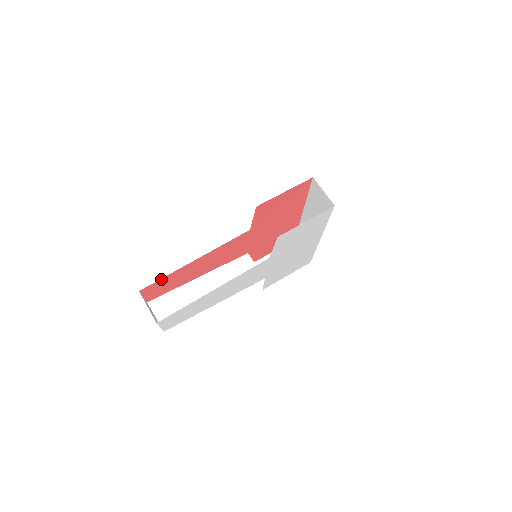
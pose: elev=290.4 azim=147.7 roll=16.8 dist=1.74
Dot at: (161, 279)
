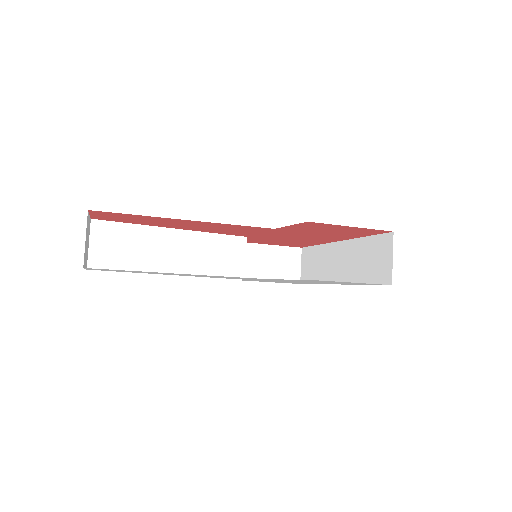
Dot at: occluded
